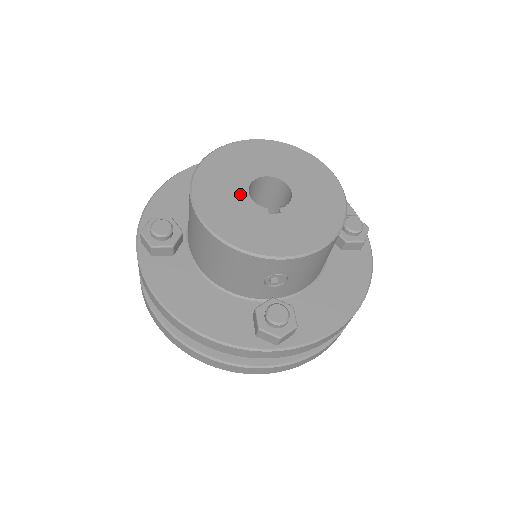
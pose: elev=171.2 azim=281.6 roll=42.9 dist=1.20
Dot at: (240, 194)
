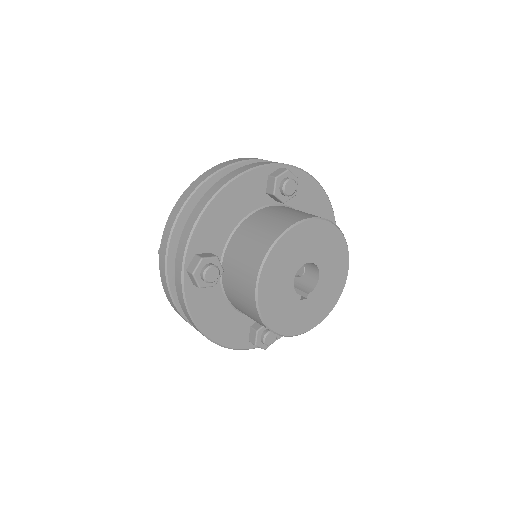
Dot at: (288, 284)
